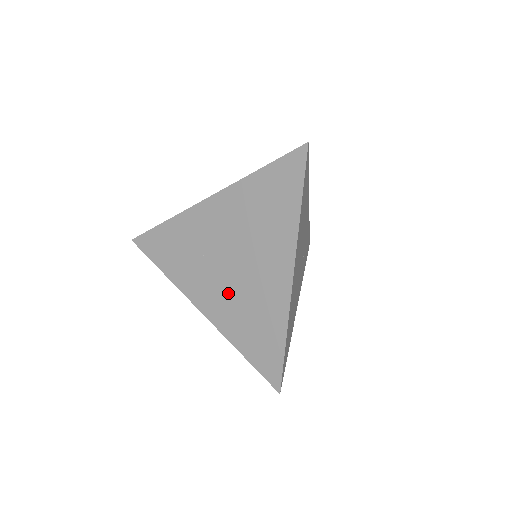
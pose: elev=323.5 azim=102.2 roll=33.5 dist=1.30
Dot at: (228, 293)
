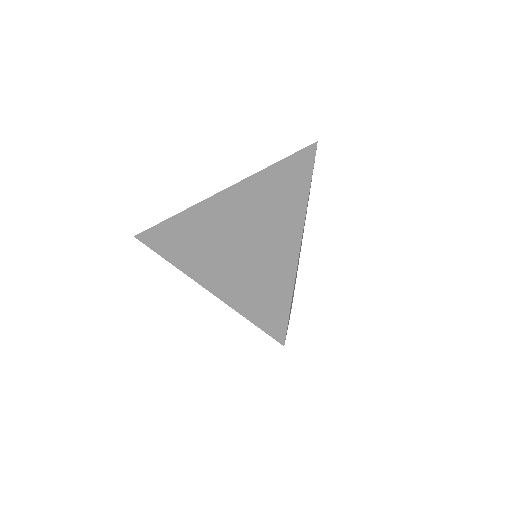
Dot at: (233, 260)
